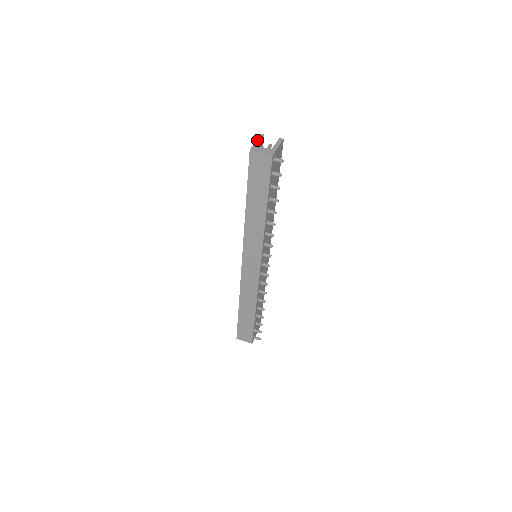
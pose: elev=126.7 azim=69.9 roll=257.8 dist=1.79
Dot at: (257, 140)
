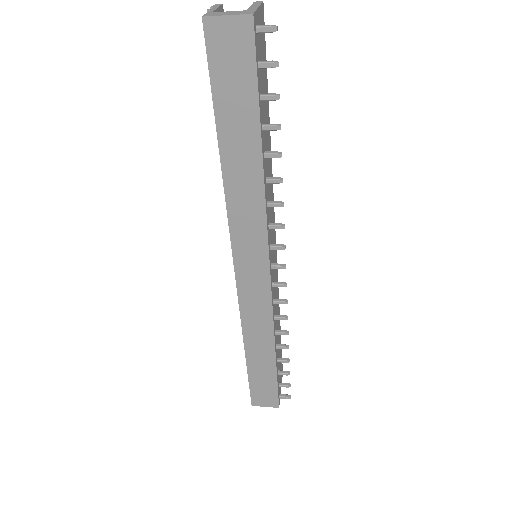
Dot at: (212, 8)
